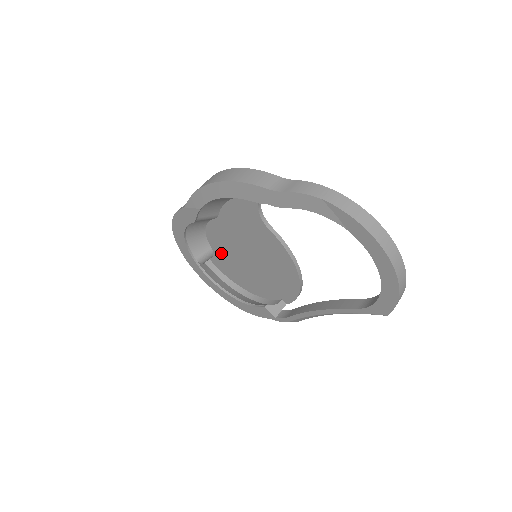
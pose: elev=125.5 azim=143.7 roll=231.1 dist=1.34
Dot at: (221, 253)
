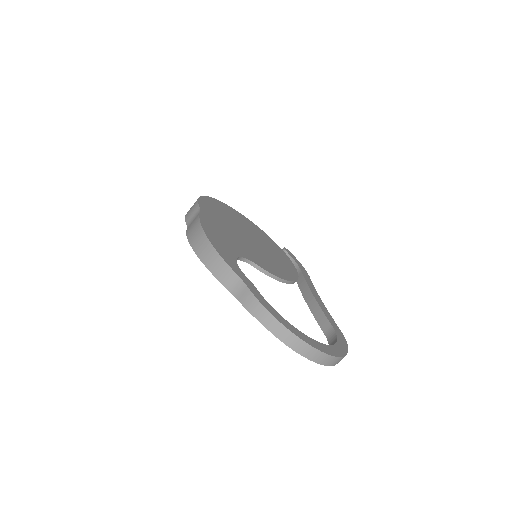
Dot at: occluded
